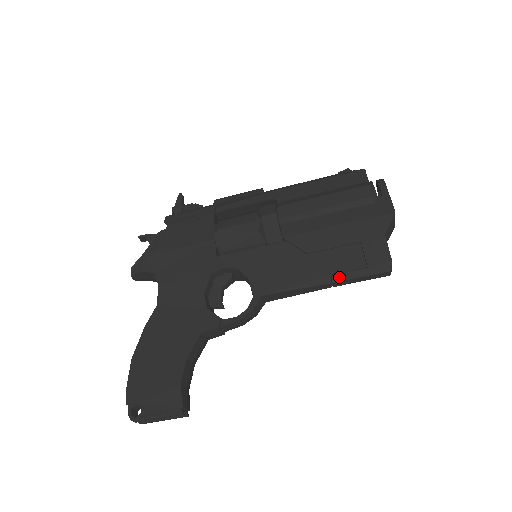
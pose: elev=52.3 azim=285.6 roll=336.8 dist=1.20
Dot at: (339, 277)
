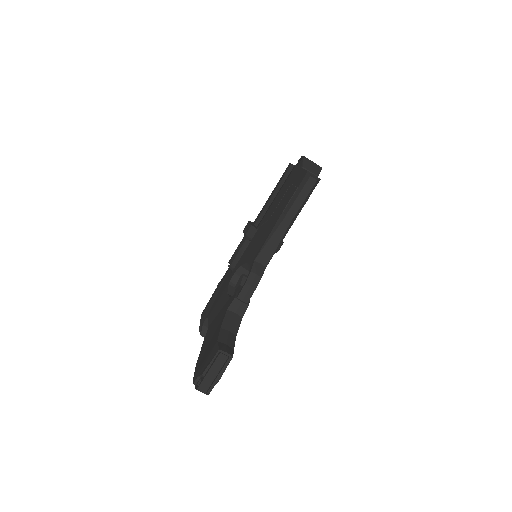
Dot at: (287, 208)
